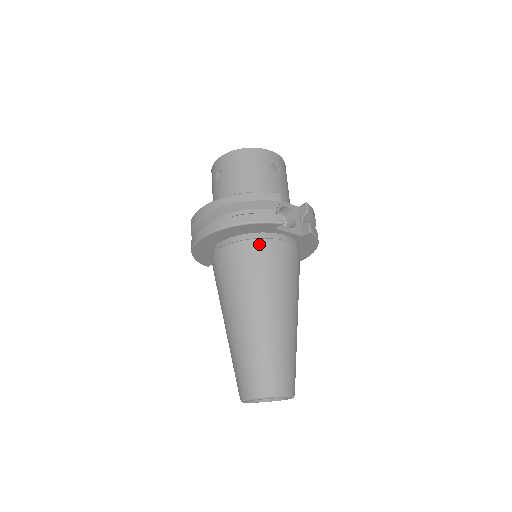
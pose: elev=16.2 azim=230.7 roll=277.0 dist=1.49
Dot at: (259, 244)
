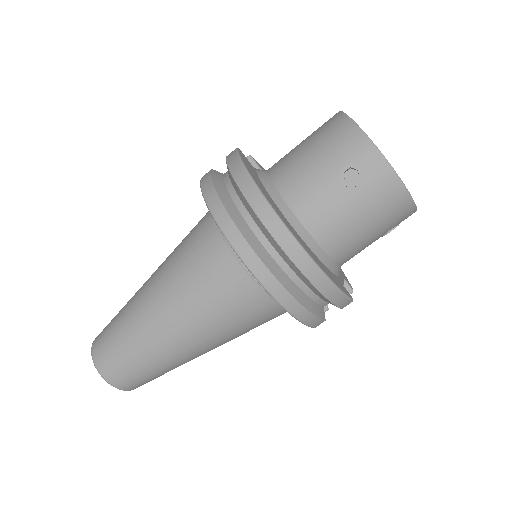
Dot at: (273, 309)
